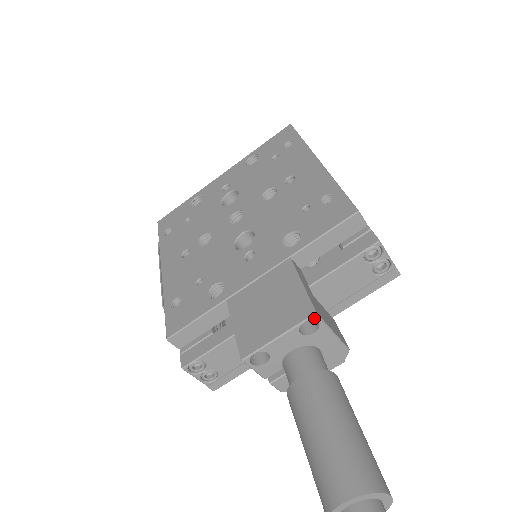
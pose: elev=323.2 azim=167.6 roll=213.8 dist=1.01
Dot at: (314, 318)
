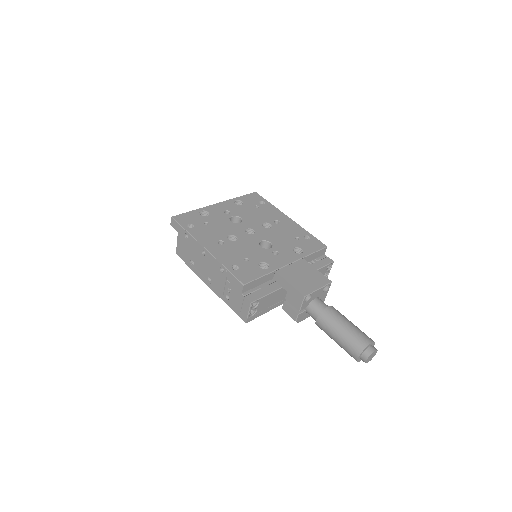
Dot at: (330, 284)
